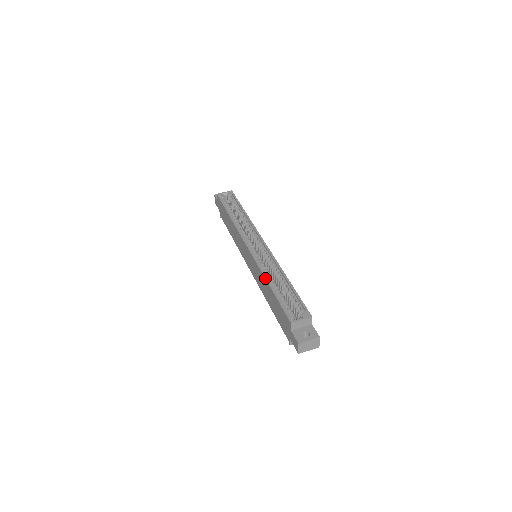
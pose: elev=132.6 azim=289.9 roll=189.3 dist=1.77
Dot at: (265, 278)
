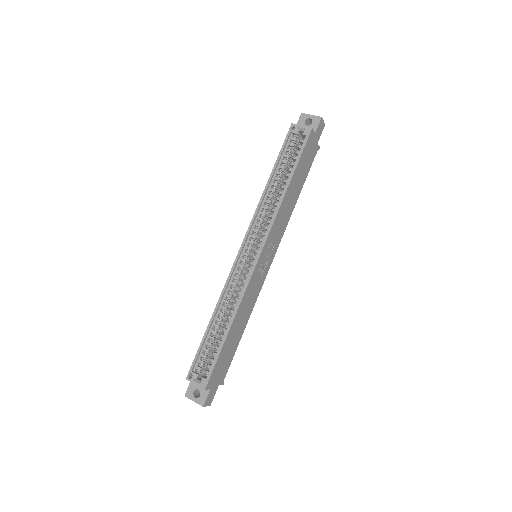
Dot at: (214, 309)
